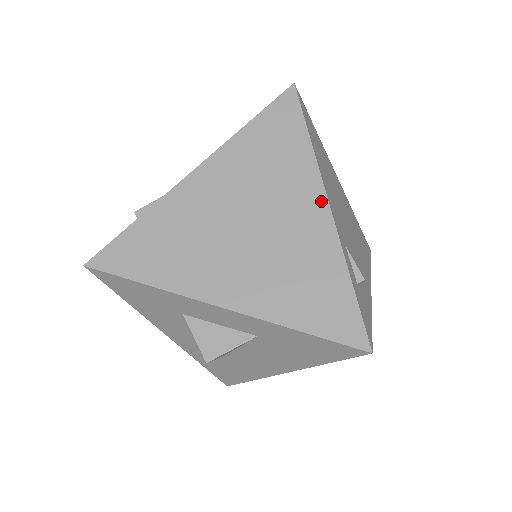
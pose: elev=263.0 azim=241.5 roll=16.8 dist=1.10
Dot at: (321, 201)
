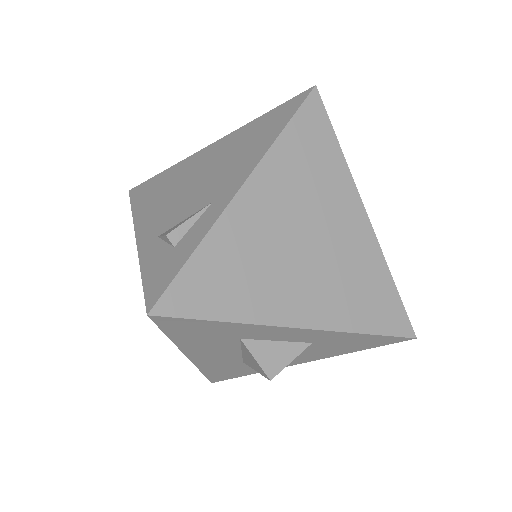
Dot at: (360, 209)
